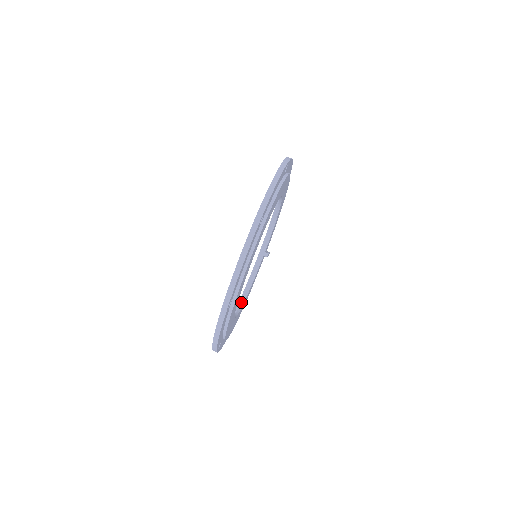
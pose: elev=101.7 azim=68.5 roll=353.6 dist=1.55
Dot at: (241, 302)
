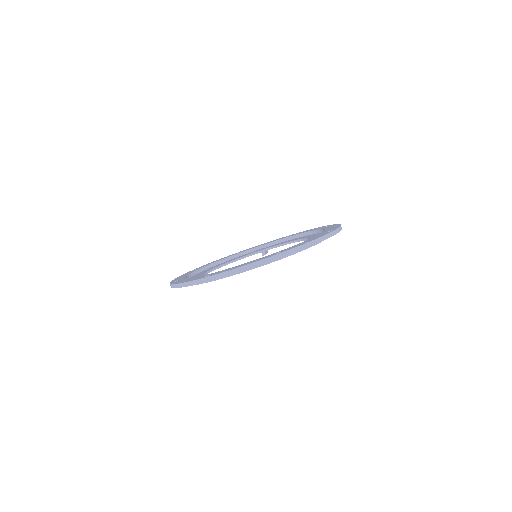
Dot at: (217, 266)
